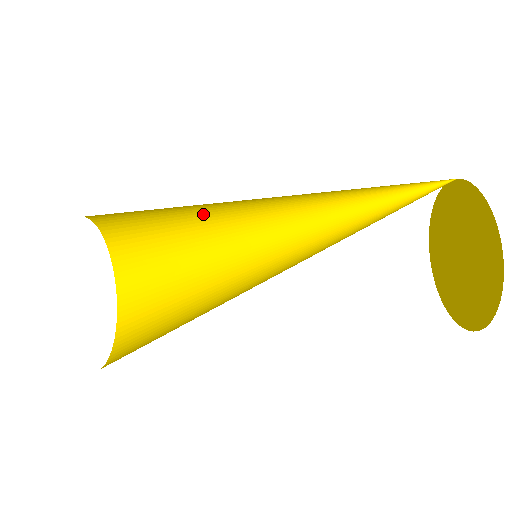
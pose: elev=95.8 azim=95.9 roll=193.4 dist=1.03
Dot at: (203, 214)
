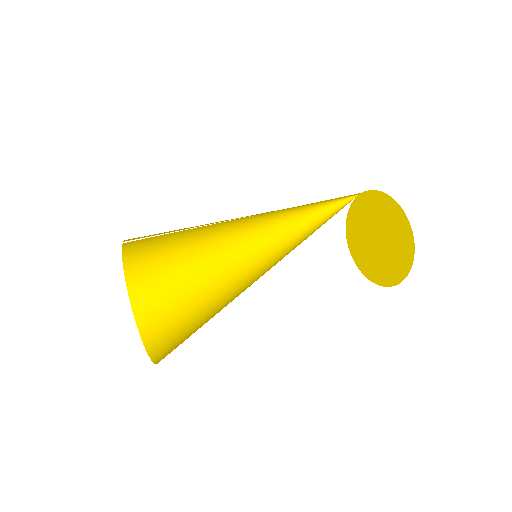
Dot at: (206, 240)
